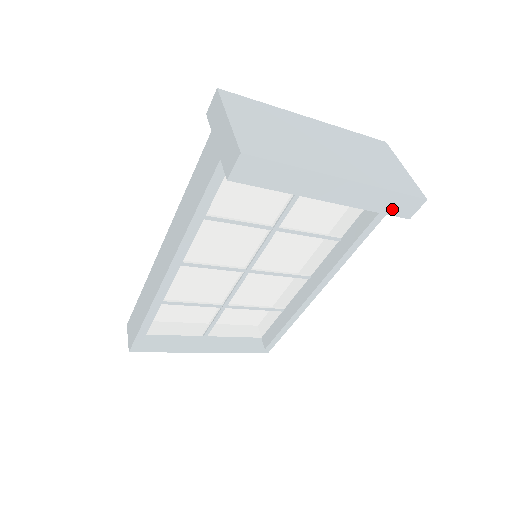
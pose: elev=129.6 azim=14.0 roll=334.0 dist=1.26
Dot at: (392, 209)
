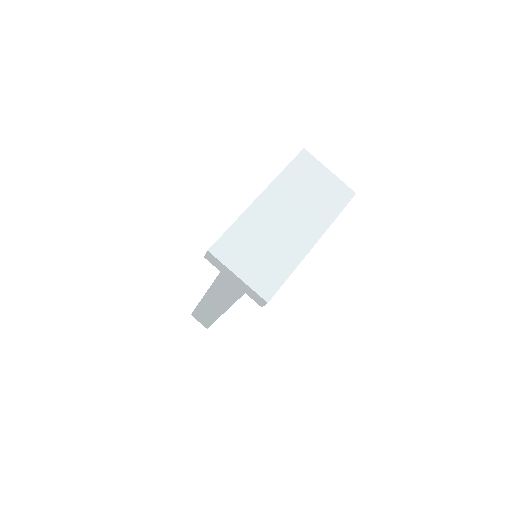
Dot at: occluded
